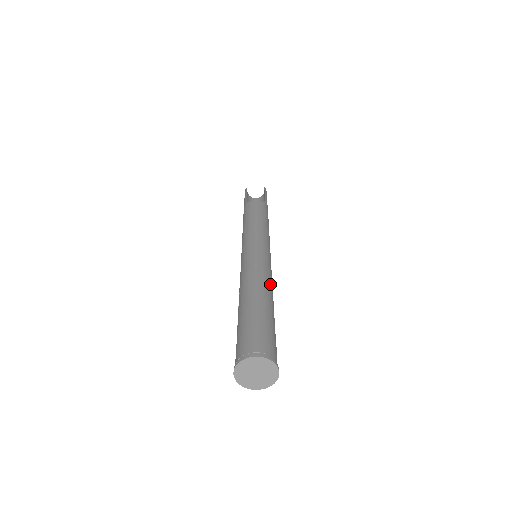
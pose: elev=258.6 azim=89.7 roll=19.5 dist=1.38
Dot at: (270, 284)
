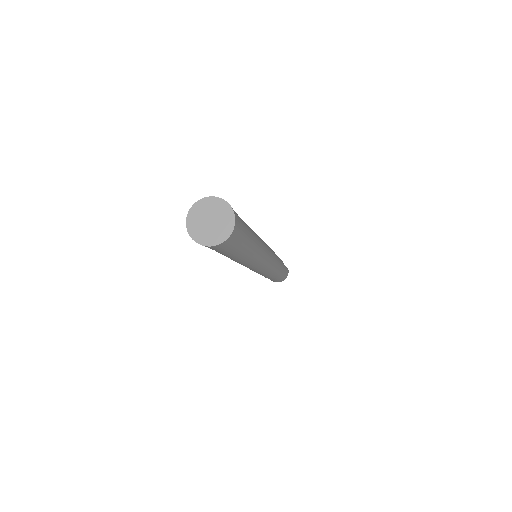
Dot at: (260, 242)
